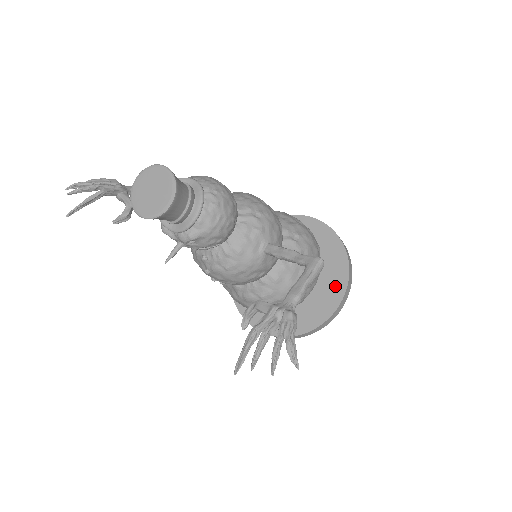
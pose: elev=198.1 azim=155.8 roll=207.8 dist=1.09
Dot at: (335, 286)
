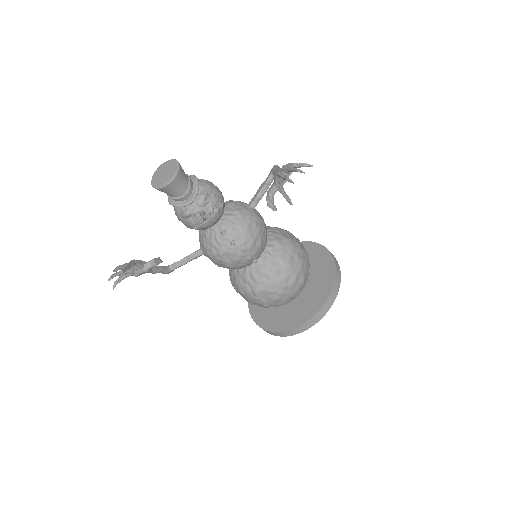
Dot at: (318, 254)
